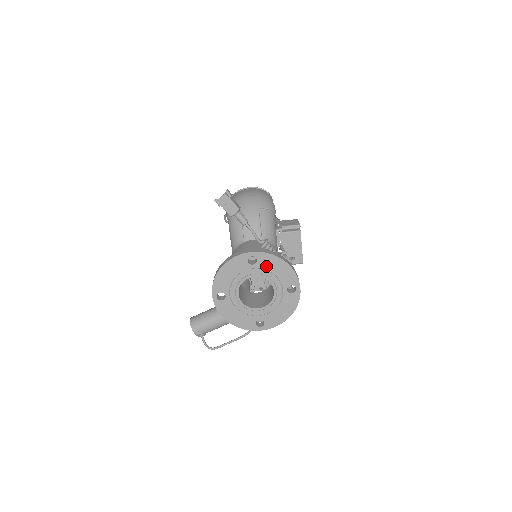
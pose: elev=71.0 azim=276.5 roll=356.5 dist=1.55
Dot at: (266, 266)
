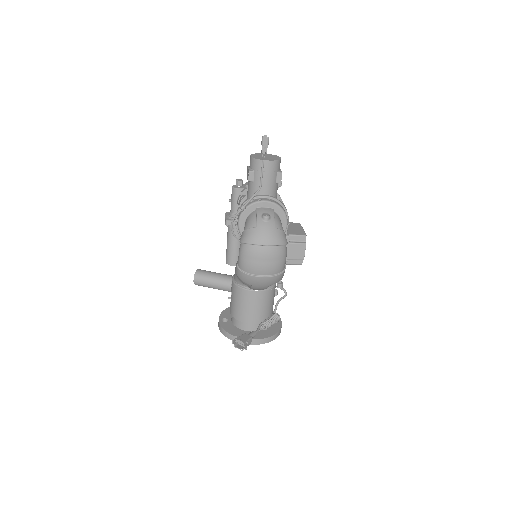
Dot at: occluded
